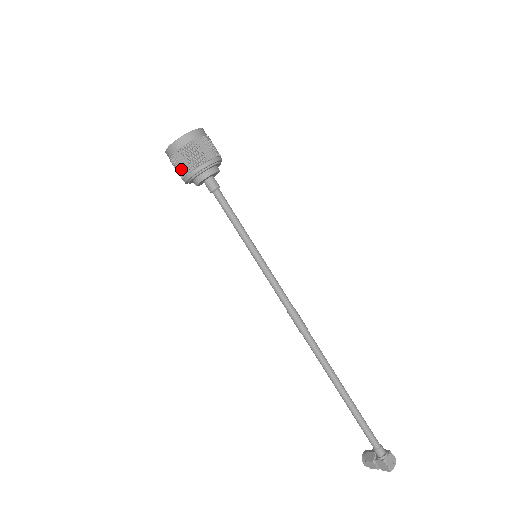
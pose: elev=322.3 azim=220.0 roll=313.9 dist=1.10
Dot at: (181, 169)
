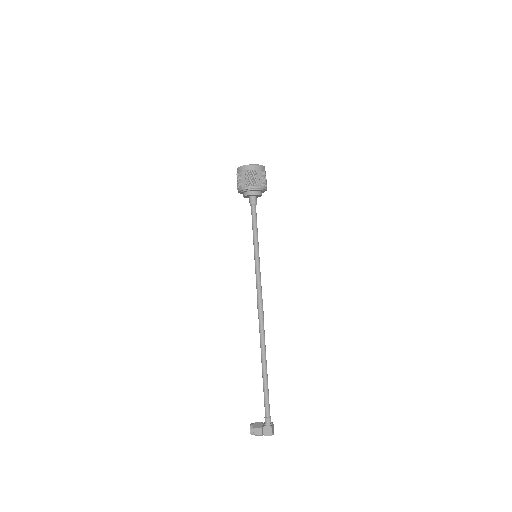
Dot at: (249, 181)
